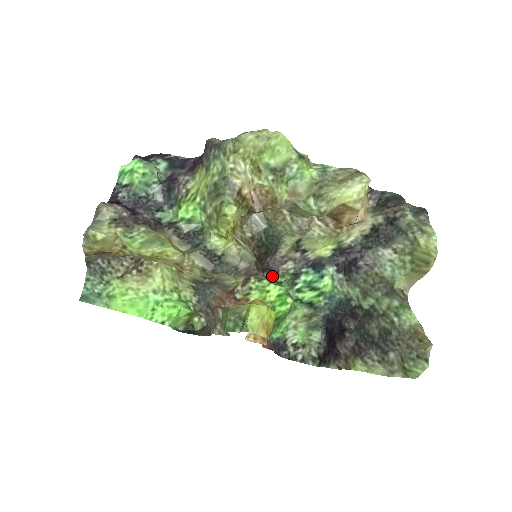
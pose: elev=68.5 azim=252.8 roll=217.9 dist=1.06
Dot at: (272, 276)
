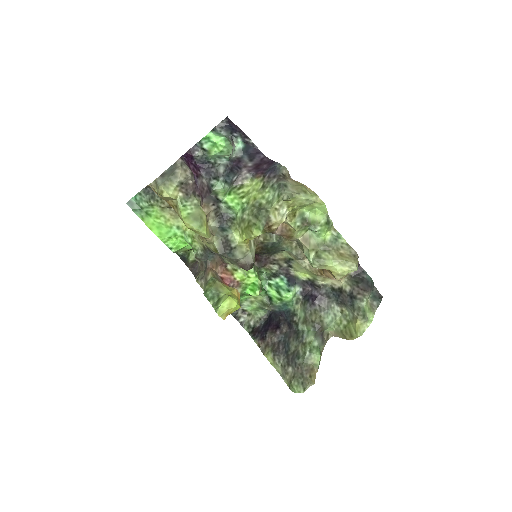
Dot at: (259, 267)
